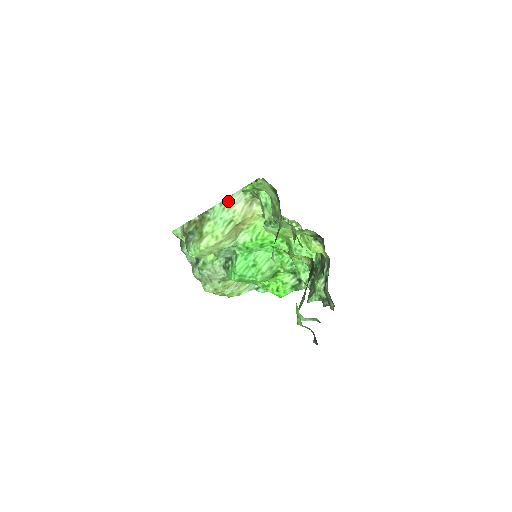
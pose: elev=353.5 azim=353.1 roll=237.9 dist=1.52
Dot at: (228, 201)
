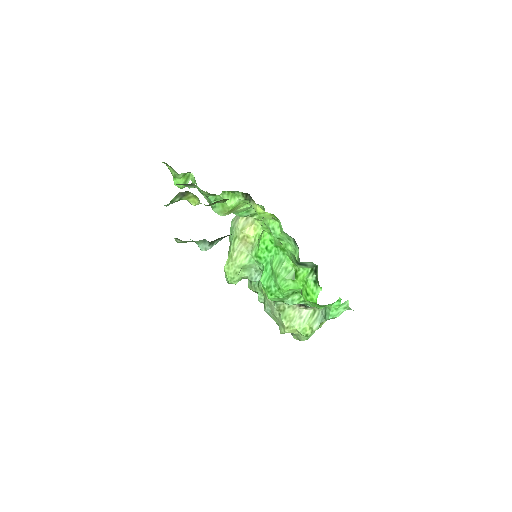
Dot at: (232, 224)
